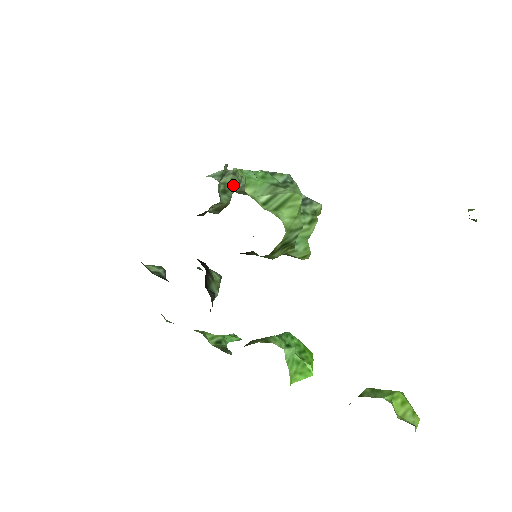
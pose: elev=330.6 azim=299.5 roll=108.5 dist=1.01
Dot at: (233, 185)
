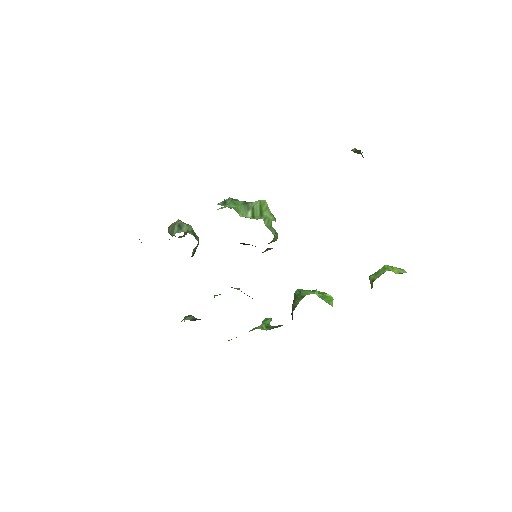
Dot at: (192, 229)
